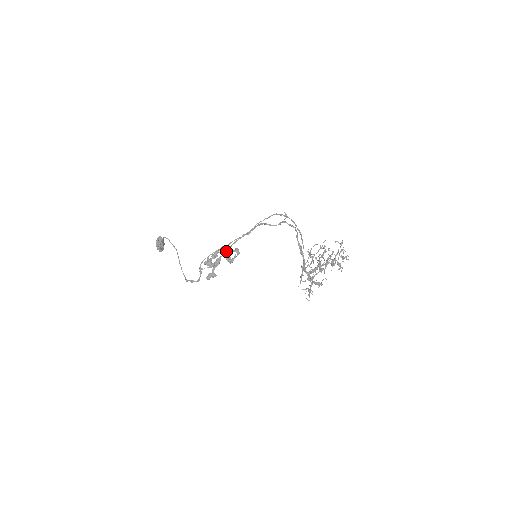
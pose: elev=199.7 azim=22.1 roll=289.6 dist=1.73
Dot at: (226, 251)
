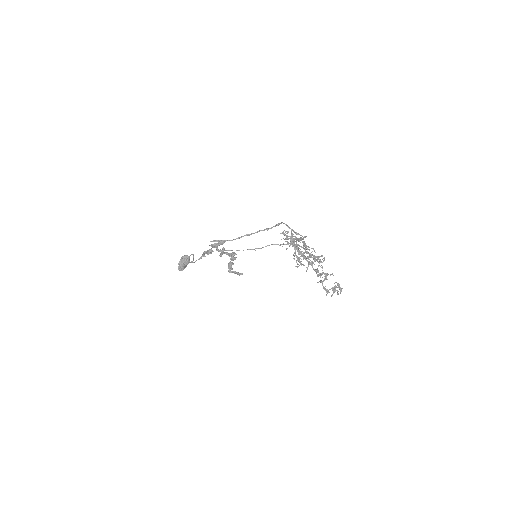
Dot at: occluded
